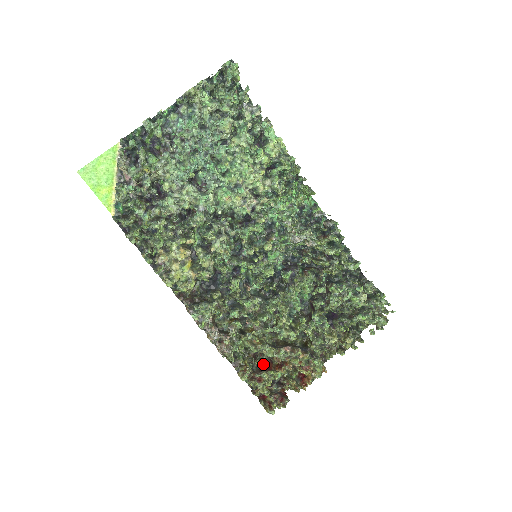
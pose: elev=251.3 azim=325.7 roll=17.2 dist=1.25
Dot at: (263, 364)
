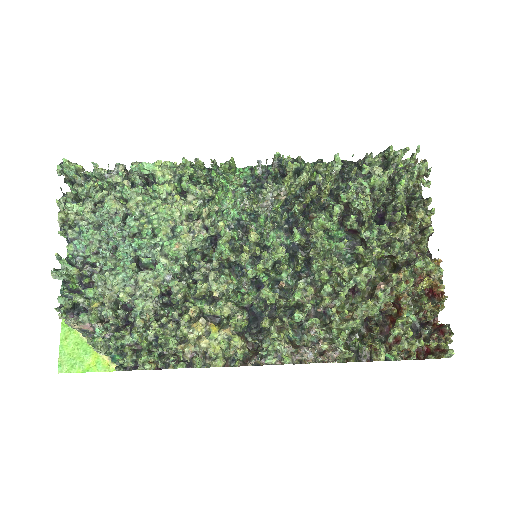
Dot at: (386, 327)
